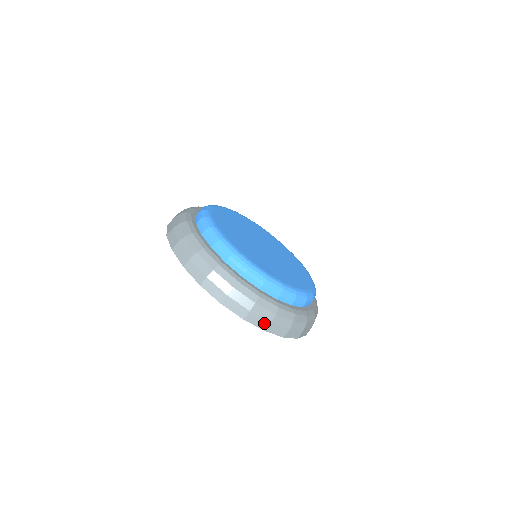
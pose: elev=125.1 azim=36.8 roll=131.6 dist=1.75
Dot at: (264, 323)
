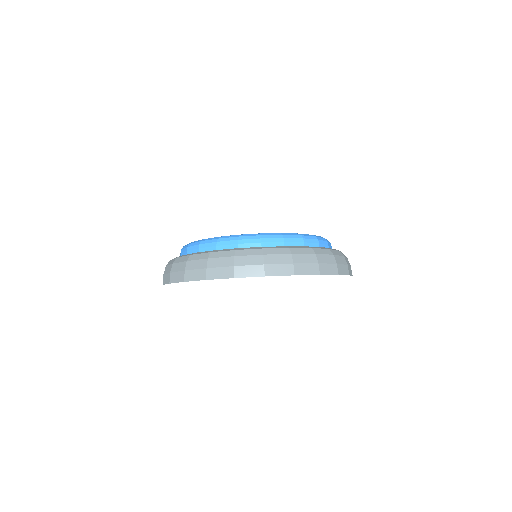
Dot at: (346, 268)
